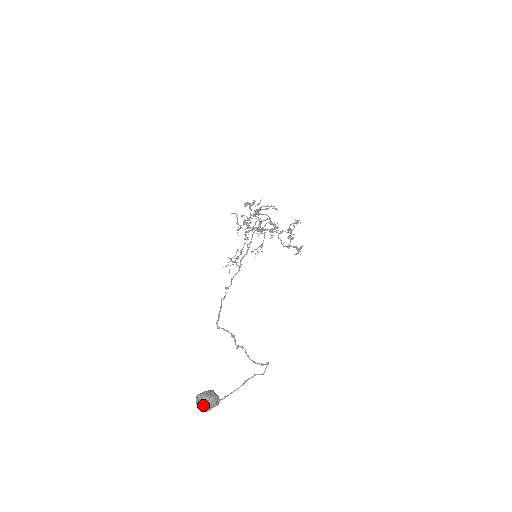
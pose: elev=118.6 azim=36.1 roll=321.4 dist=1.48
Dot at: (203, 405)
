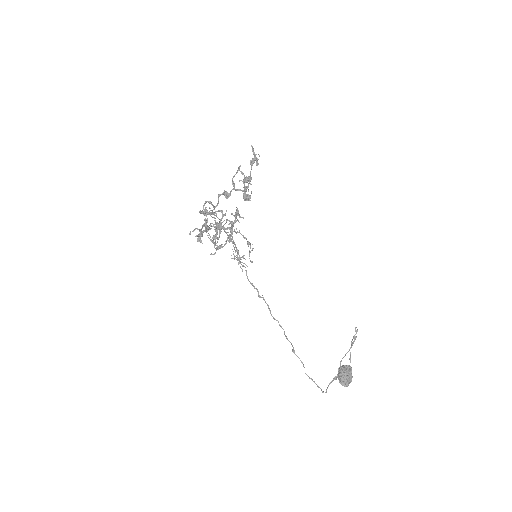
Dot at: (348, 385)
